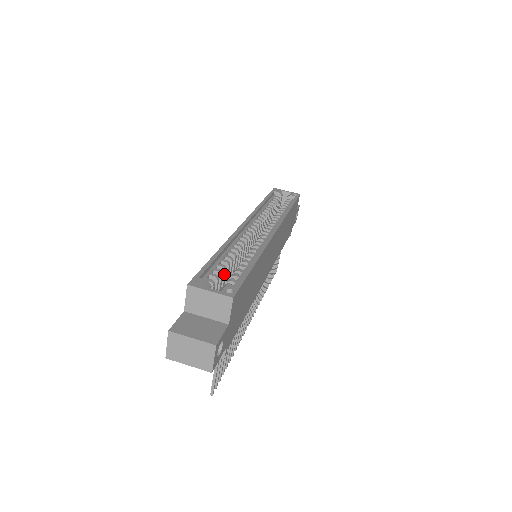
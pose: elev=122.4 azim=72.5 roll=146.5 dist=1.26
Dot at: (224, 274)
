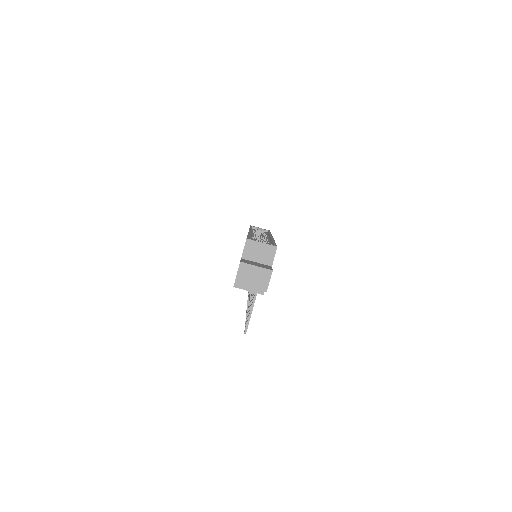
Dot at: occluded
